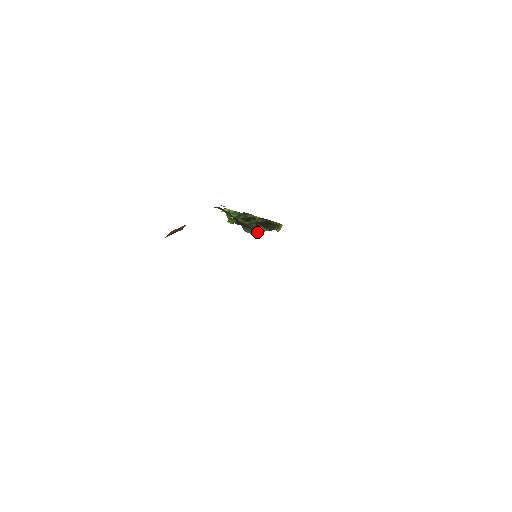
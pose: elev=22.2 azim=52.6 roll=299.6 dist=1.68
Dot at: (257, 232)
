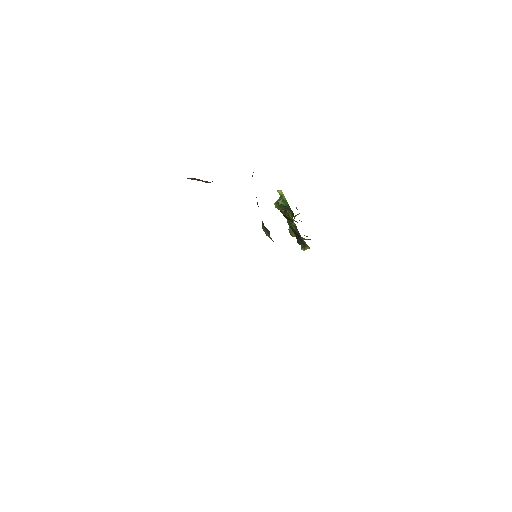
Dot at: (271, 238)
